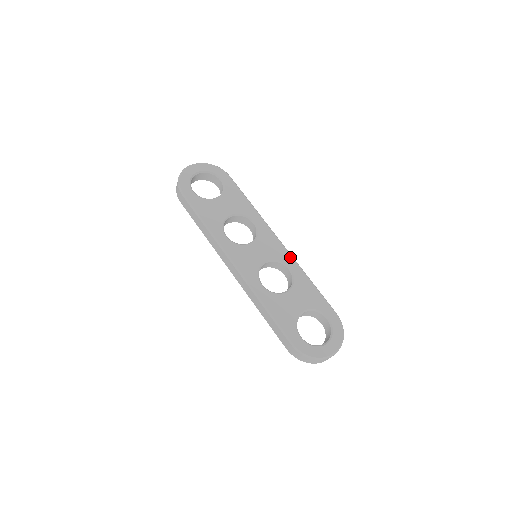
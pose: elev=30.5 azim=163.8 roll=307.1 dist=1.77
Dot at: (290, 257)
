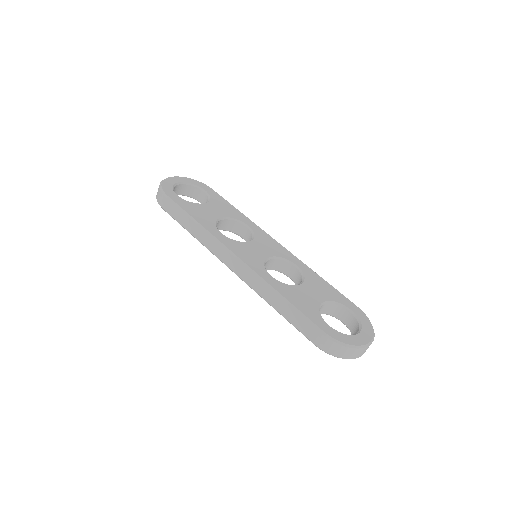
Dot at: (293, 256)
